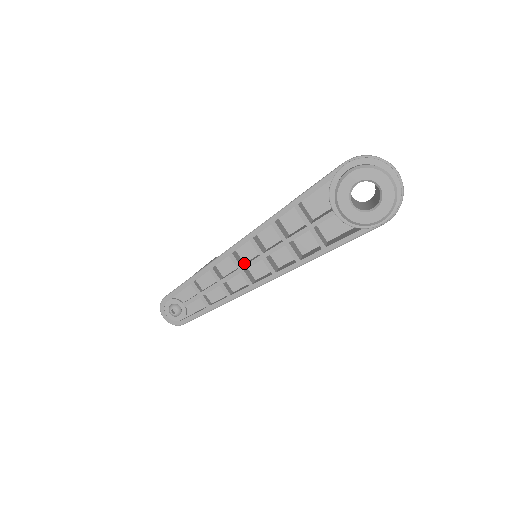
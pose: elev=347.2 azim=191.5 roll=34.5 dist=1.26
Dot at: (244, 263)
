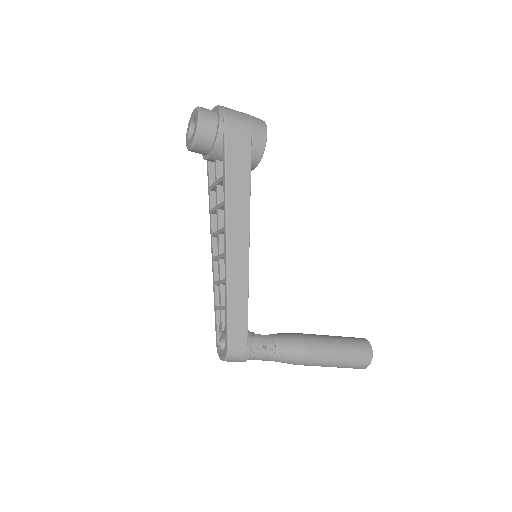
Dot at: occluded
